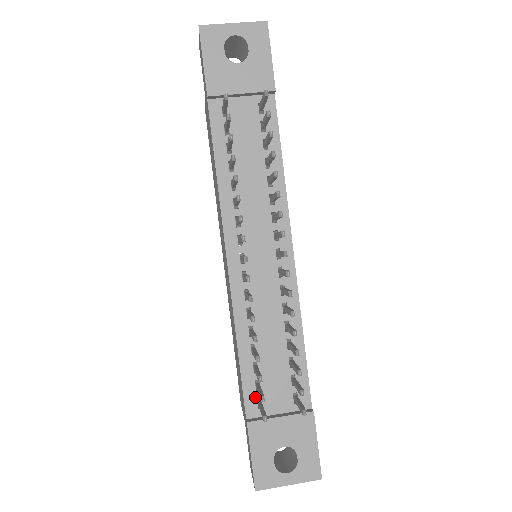
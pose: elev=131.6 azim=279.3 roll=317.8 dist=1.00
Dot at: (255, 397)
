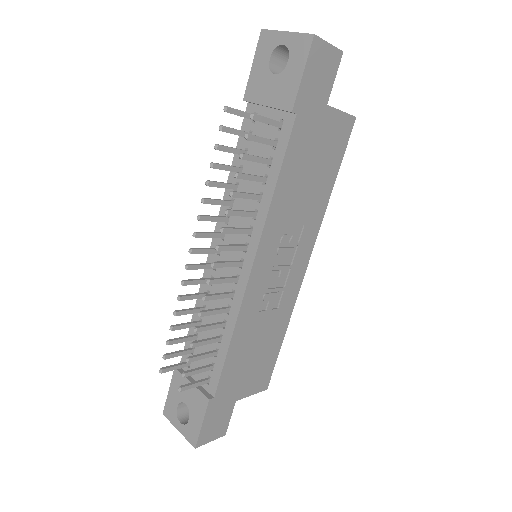
Dot at: occluded
